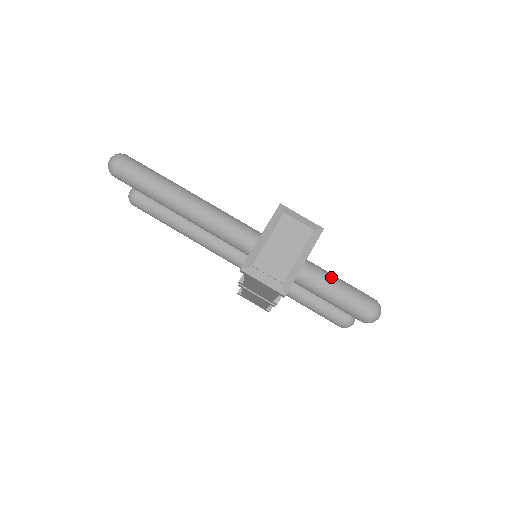
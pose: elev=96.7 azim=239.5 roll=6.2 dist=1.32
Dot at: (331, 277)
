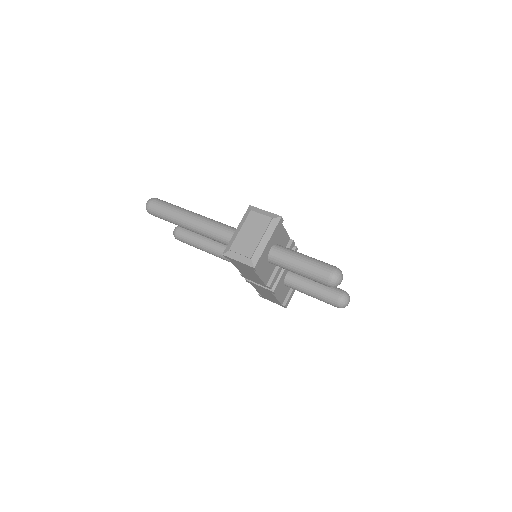
Dot at: (298, 254)
